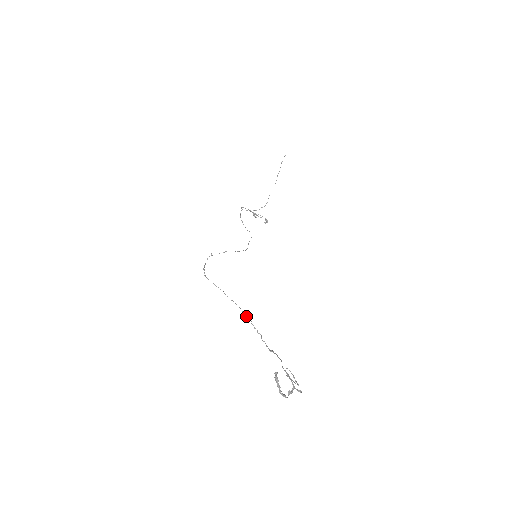
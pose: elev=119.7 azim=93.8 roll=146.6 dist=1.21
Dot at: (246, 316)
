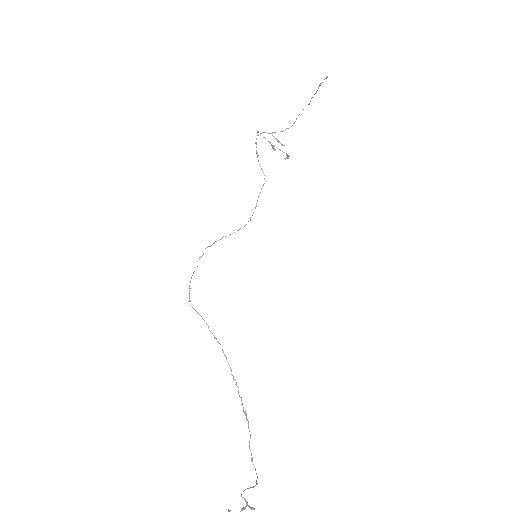
Dot at: occluded
